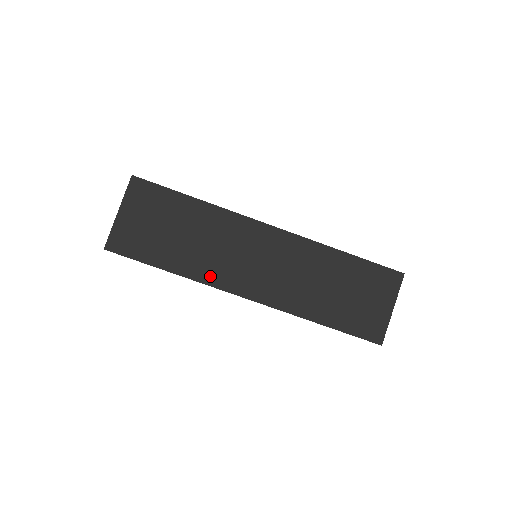
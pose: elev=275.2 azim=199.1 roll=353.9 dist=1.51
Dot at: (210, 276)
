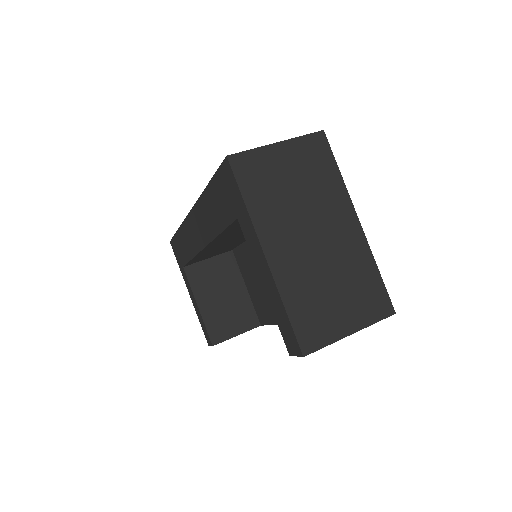
Dot at: occluded
